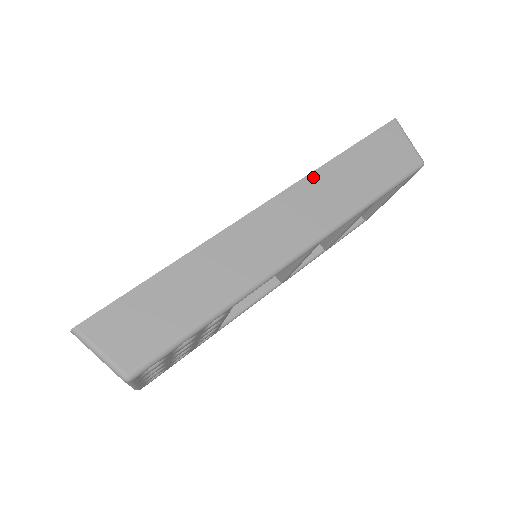
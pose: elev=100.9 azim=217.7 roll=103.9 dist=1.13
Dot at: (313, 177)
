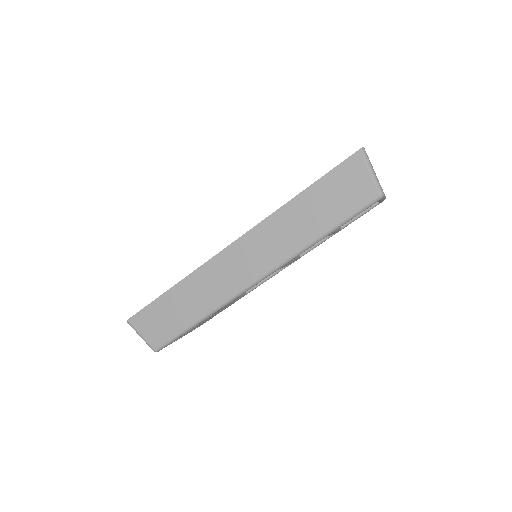
Dot at: (274, 217)
